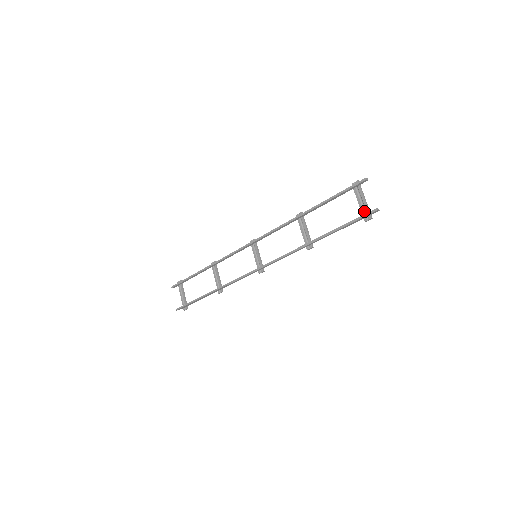
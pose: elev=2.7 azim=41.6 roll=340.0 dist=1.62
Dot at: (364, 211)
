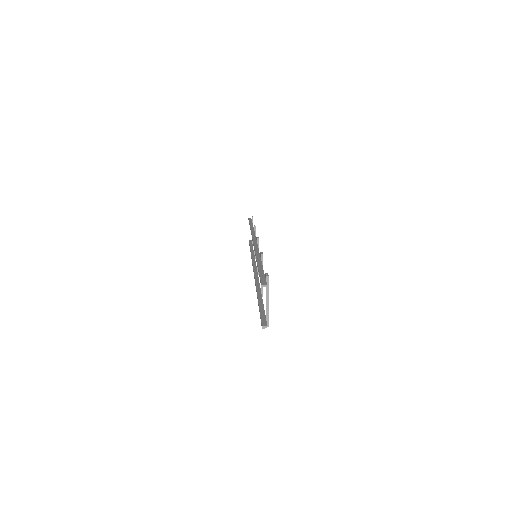
Dot at: (266, 313)
